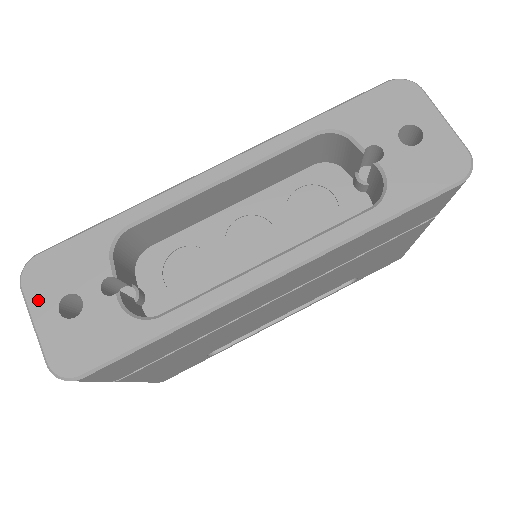
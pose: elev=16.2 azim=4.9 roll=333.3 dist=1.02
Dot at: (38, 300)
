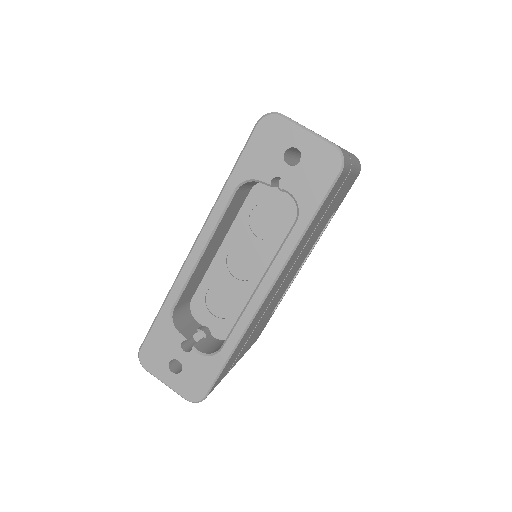
Dot at: (158, 372)
